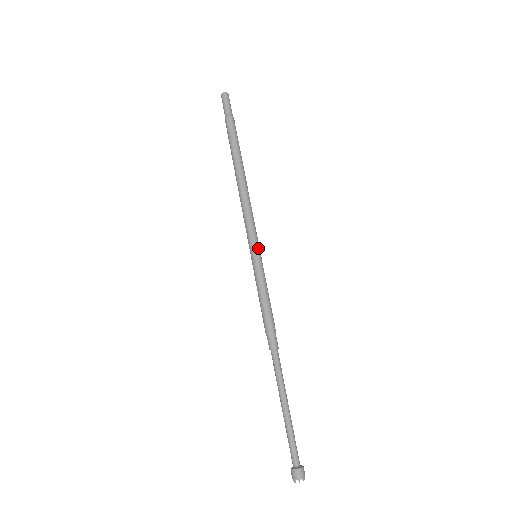
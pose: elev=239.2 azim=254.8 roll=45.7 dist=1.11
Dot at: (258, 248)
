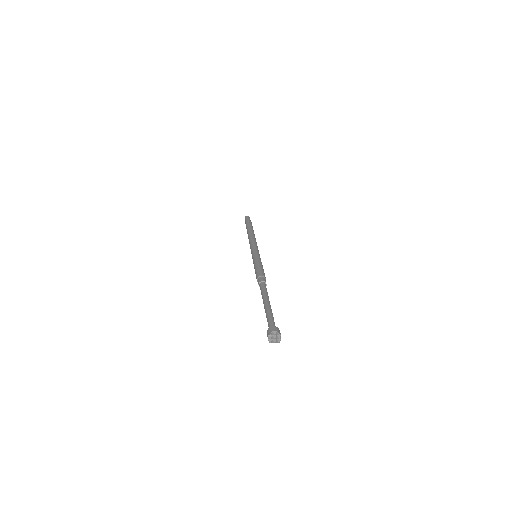
Dot at: (258, 252)
